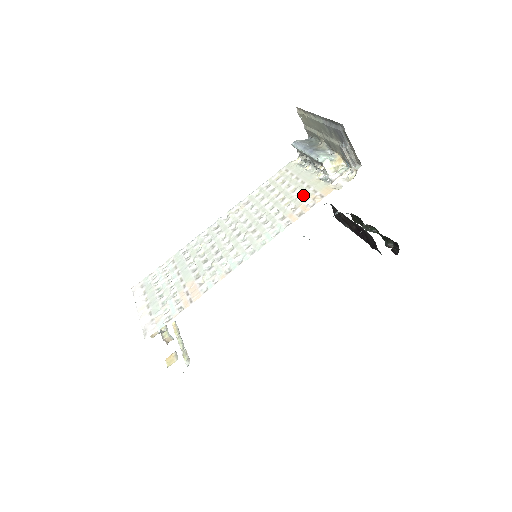
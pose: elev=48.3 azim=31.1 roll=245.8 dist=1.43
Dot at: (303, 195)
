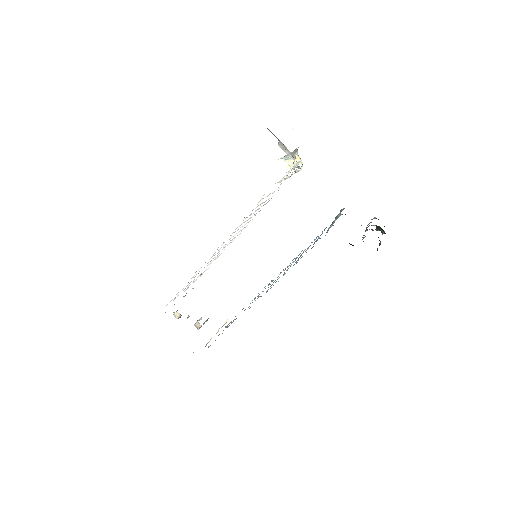
Dot at: occluded
